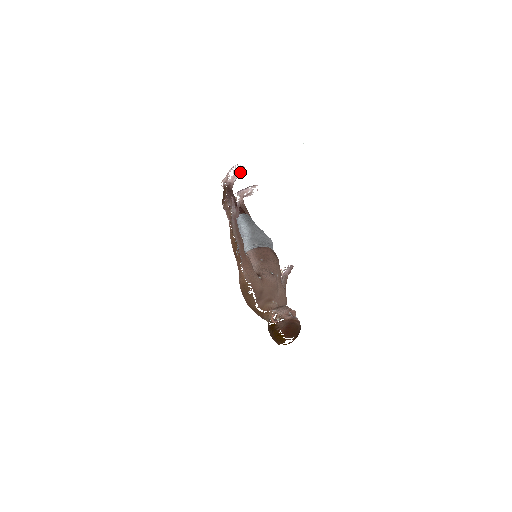
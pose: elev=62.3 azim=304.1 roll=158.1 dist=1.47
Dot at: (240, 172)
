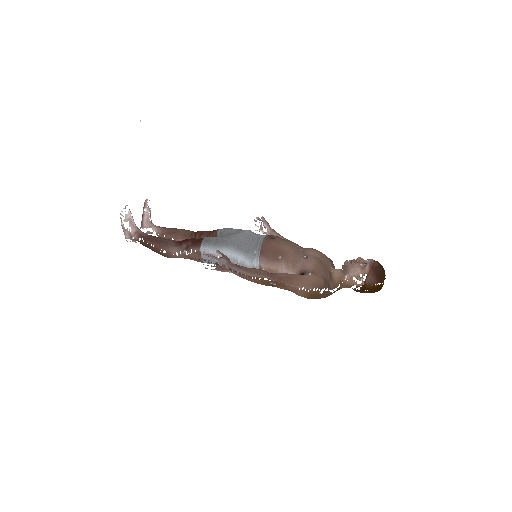
Dot at: (129, 213)
